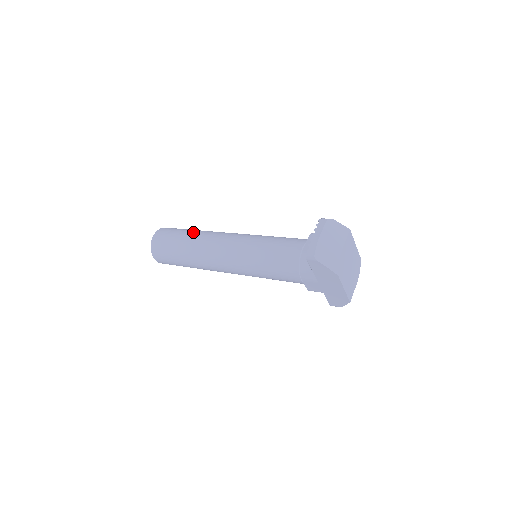
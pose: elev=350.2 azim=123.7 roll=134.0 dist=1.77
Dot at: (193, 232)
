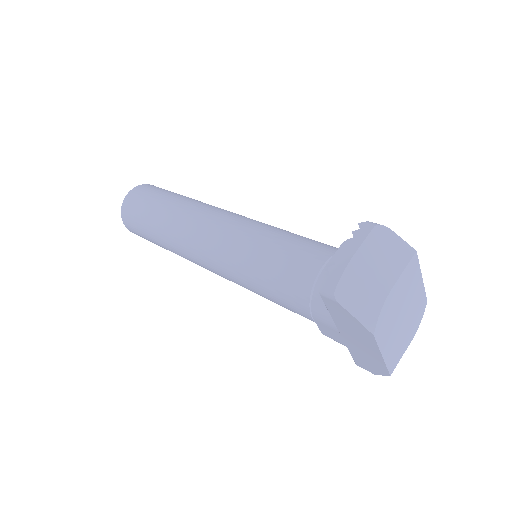
Dot at: (177, 199)
